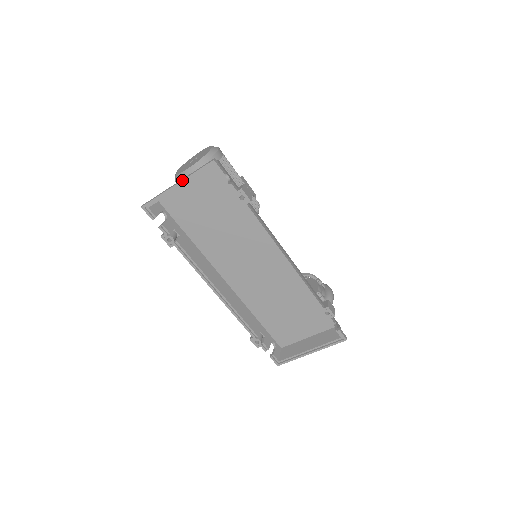
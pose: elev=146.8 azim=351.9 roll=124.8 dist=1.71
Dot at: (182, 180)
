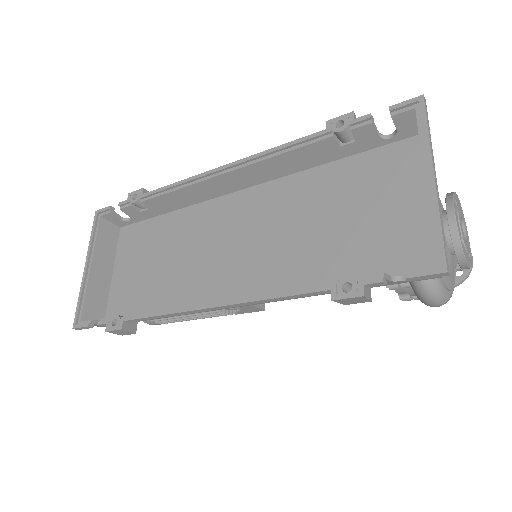
Dot at: (86, 257)
